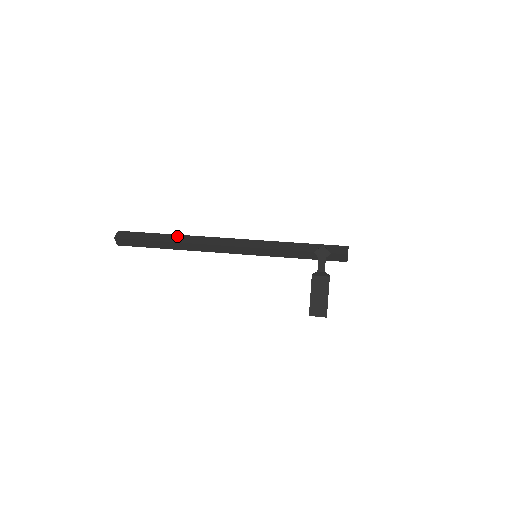
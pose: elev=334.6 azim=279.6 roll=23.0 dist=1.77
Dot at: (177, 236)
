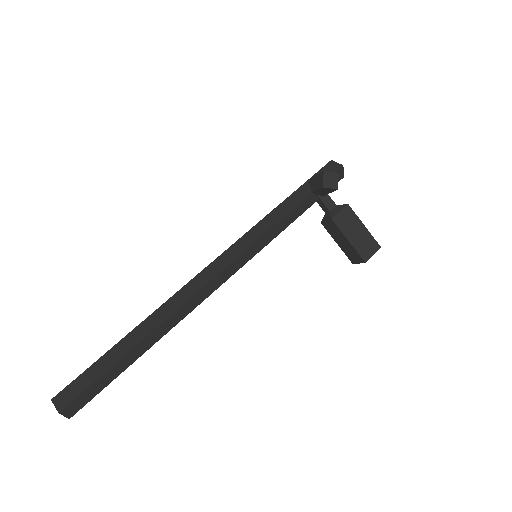
Dot at: (143, 324)
